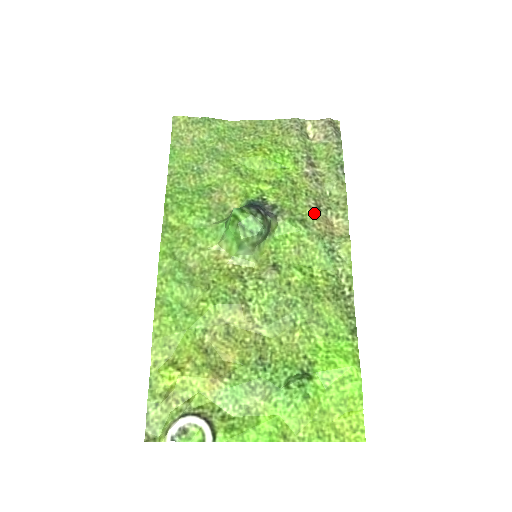
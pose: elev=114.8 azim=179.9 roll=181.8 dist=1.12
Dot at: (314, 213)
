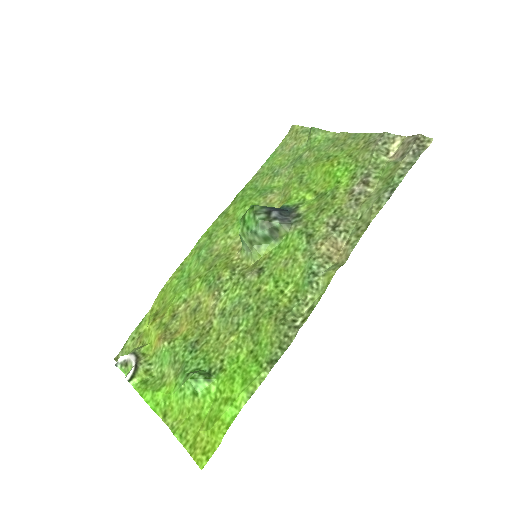
Dot at: (326, 231)
